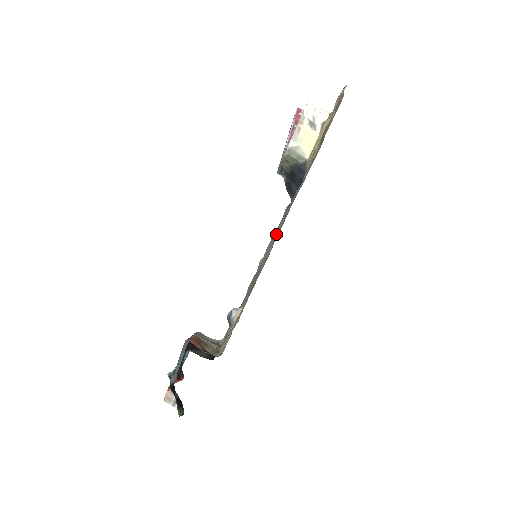
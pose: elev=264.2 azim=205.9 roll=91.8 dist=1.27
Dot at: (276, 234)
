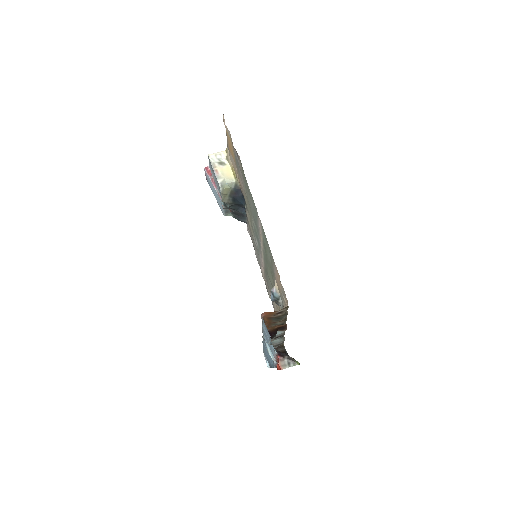
Dot at: (256, 231)
